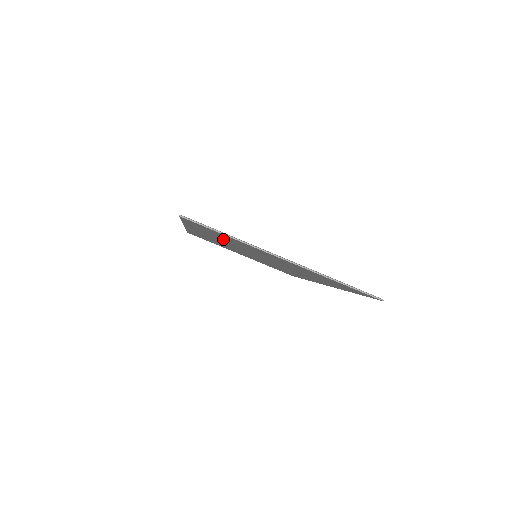
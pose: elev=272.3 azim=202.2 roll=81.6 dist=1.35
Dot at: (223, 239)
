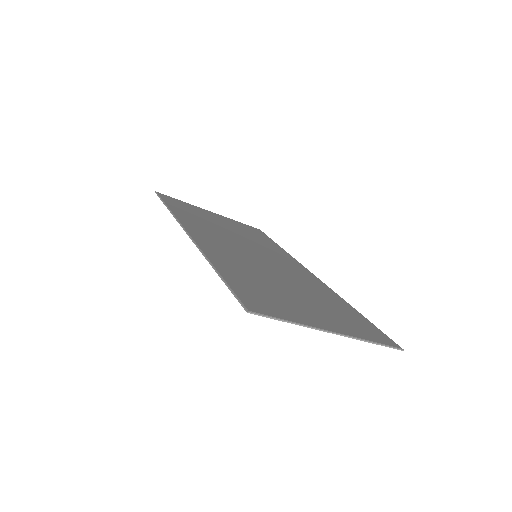
Dot at: (252, 280)
